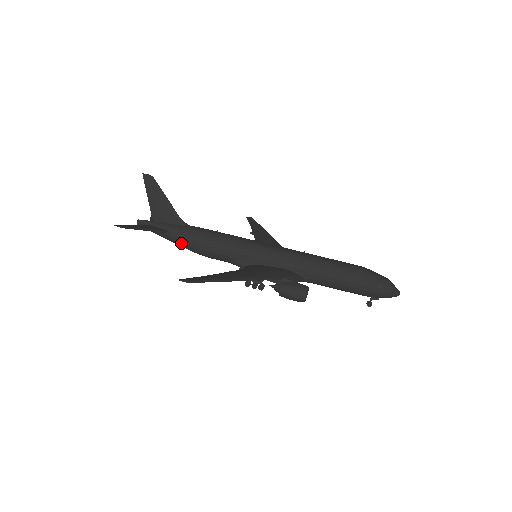
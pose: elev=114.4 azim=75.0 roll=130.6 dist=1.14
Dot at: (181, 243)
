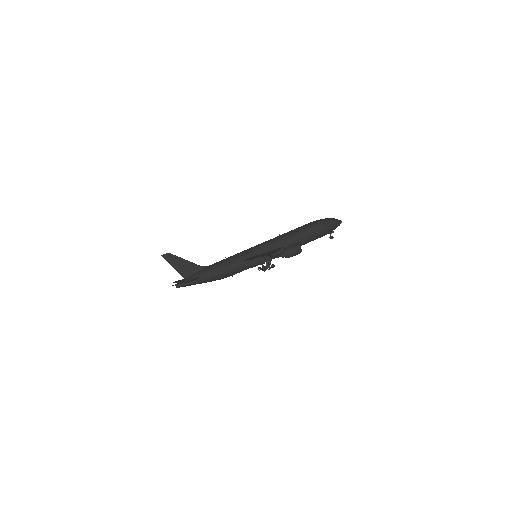
Dot at: (211, 278)
